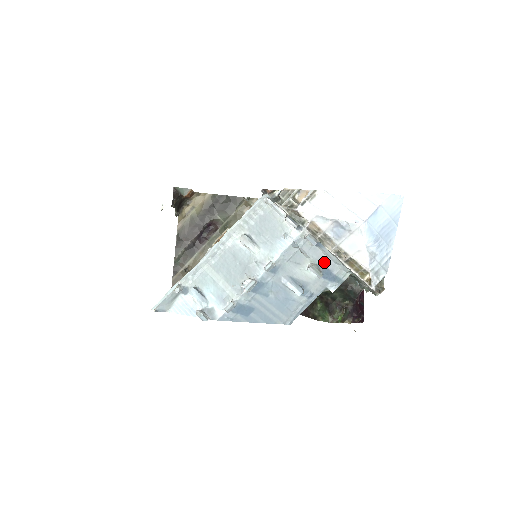
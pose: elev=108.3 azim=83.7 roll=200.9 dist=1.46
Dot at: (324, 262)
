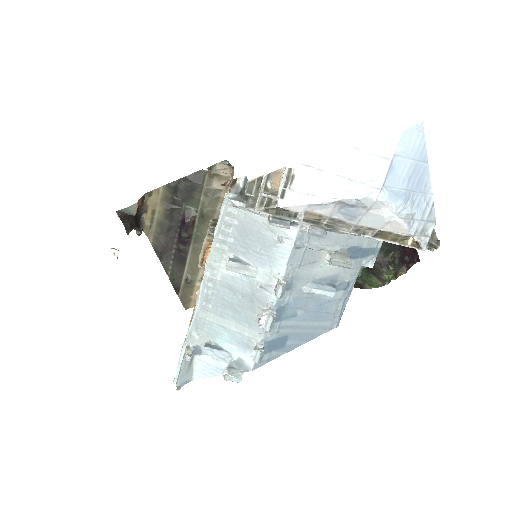
Dot at: (345, 242)
